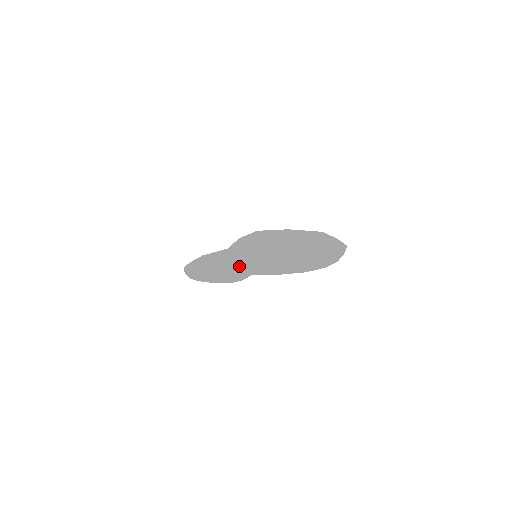
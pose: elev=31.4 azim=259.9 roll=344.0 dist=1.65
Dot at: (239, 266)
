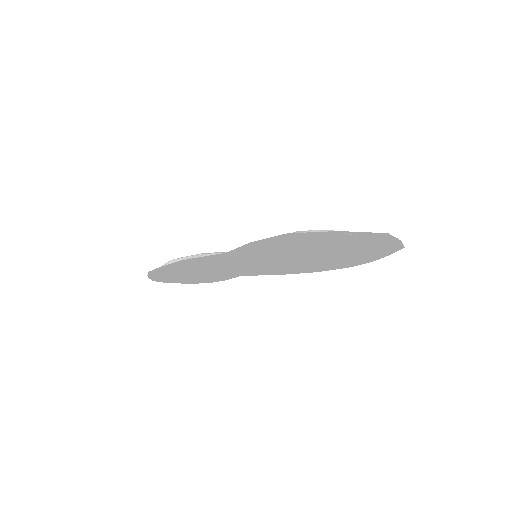
Dot at: (224, 265)
